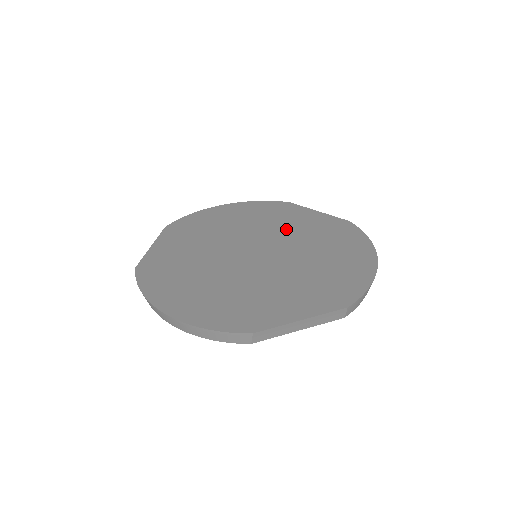
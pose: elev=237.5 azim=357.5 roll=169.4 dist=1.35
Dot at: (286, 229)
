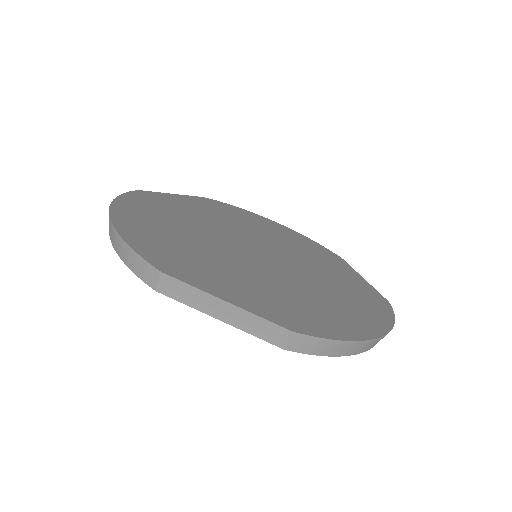
Dot at: (312, 263)
